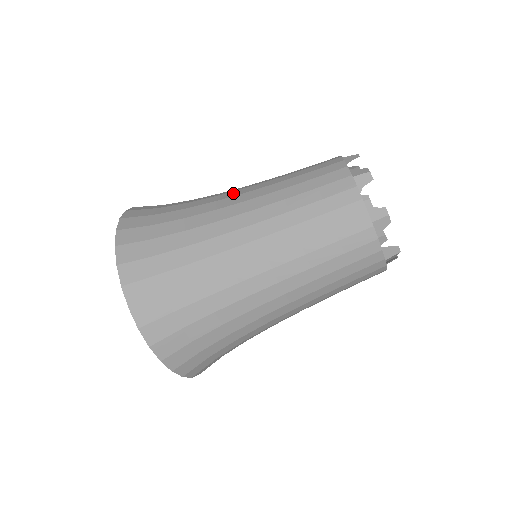
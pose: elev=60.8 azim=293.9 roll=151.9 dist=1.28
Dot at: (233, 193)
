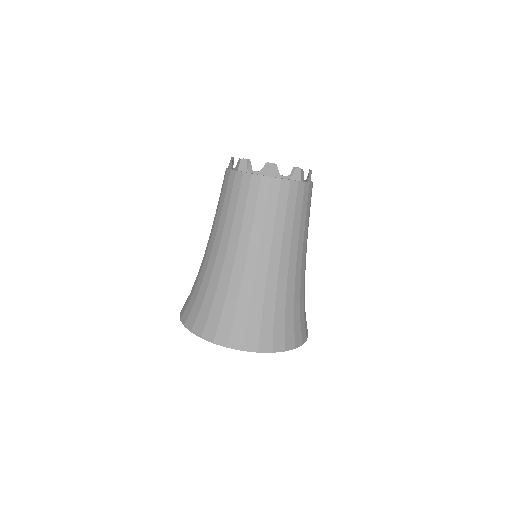
Dot at: (207, 245)
